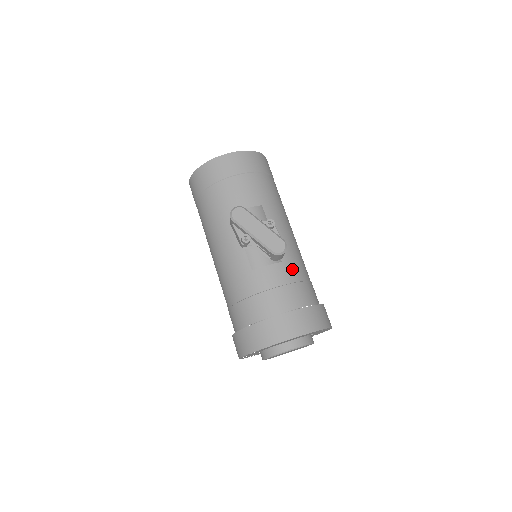
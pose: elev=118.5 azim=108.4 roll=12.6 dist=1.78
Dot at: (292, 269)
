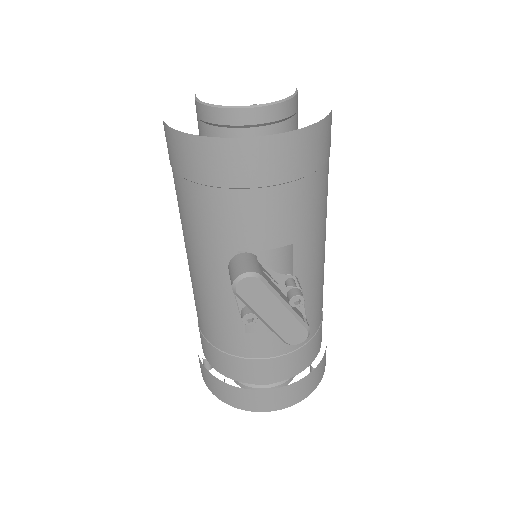
Dot at: occluded
